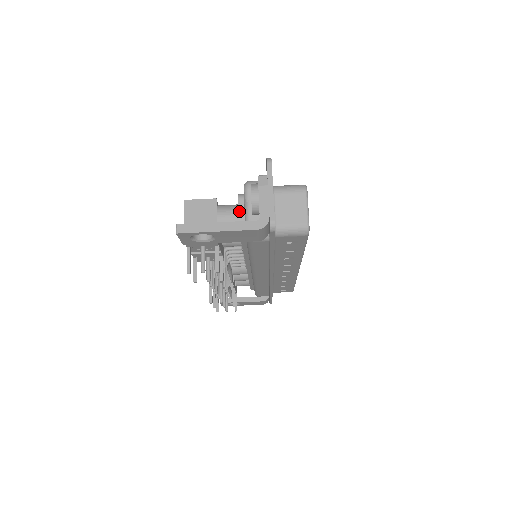
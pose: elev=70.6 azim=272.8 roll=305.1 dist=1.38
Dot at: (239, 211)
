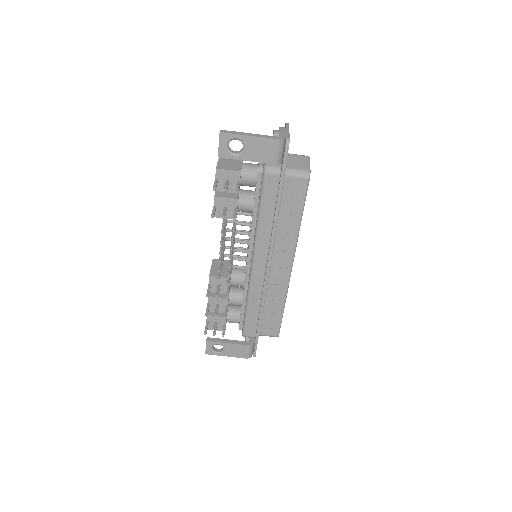
Dot at: occluded
